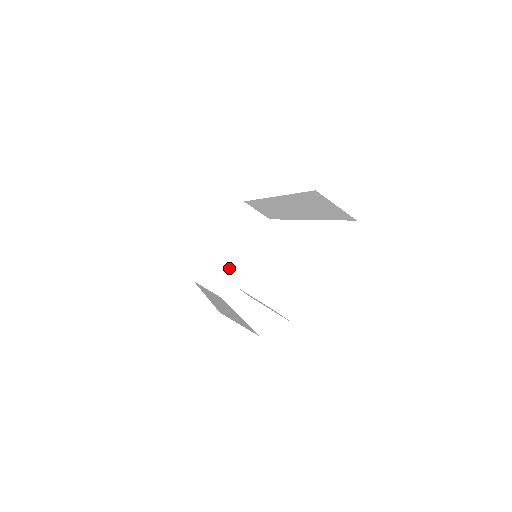
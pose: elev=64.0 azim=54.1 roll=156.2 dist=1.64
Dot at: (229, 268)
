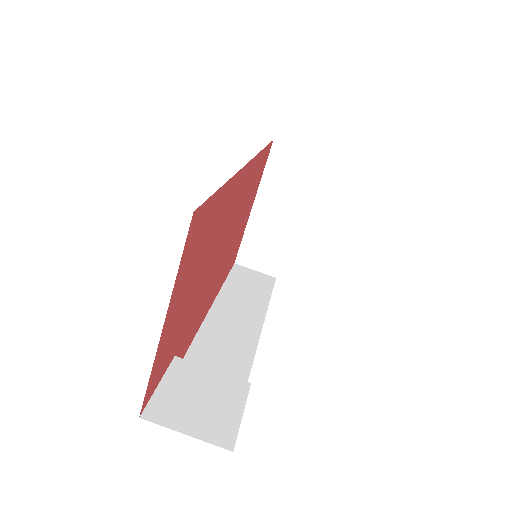
Dot at: (277, 238)
